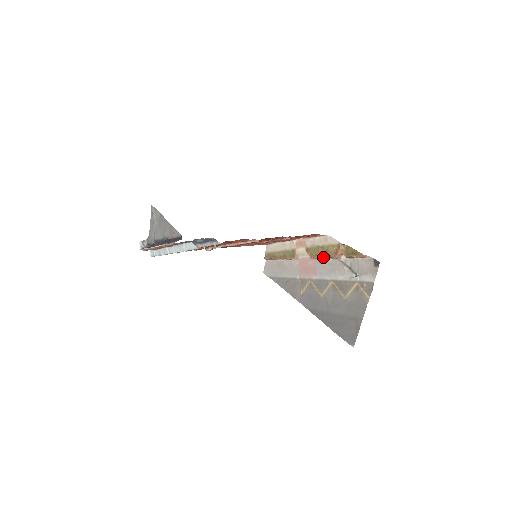
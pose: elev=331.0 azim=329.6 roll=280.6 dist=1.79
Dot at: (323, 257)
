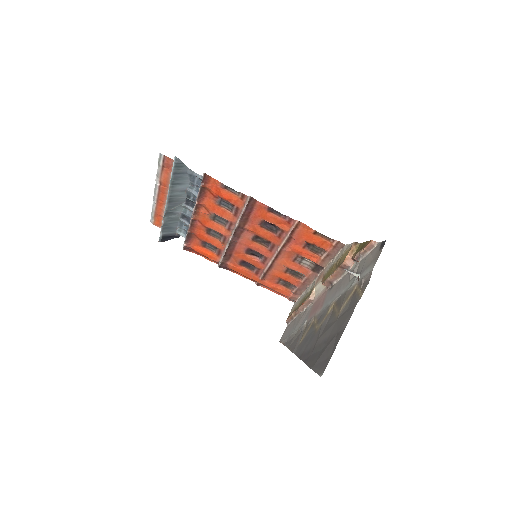
Dot at: (333, 273)
